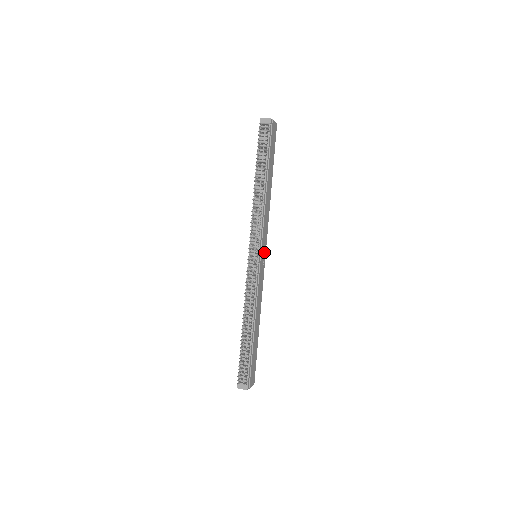
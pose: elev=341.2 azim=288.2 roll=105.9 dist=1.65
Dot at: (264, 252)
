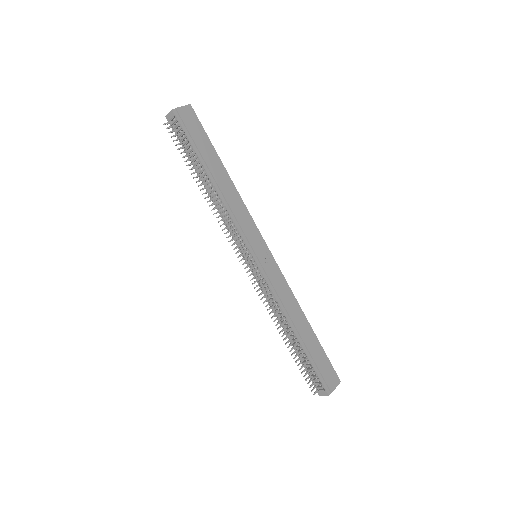
Dot at: (263, 246)
